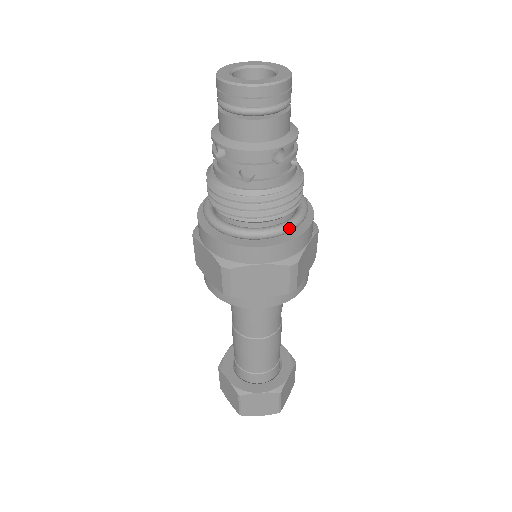
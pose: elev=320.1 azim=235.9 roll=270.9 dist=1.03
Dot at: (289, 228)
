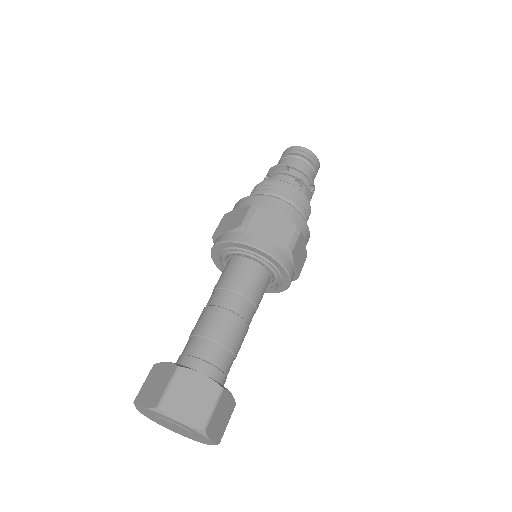
Dot at: (268, 196)
